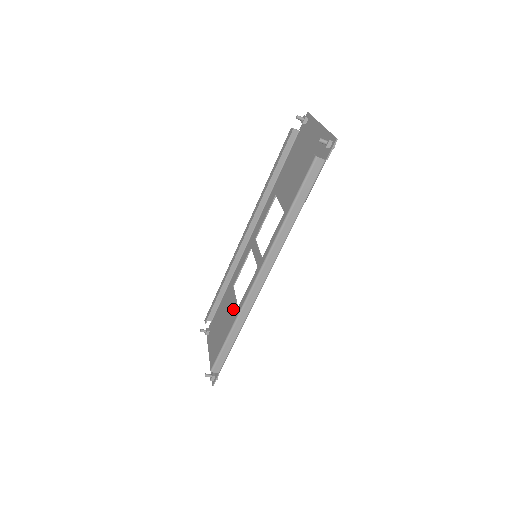
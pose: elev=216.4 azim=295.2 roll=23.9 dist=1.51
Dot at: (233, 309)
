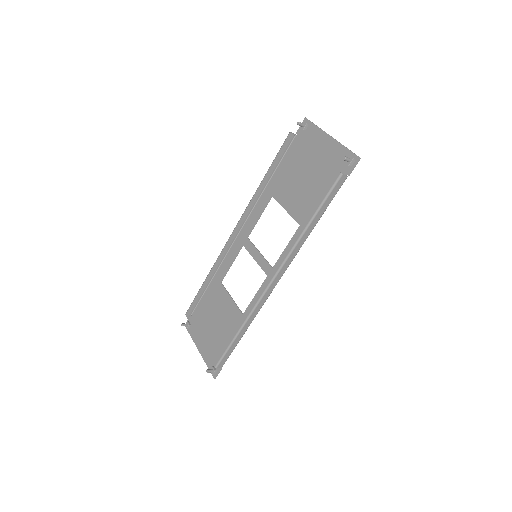
Dot at: (229, 306)
